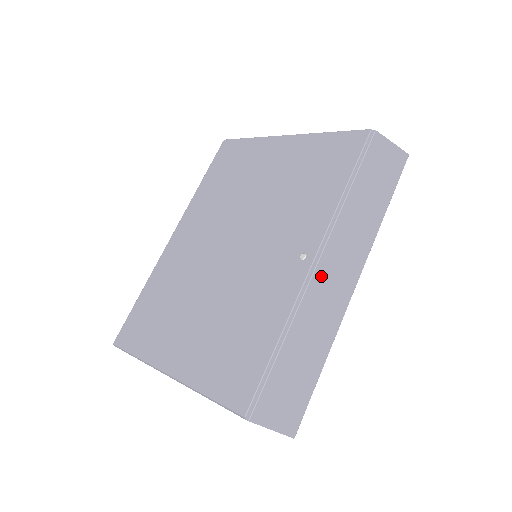
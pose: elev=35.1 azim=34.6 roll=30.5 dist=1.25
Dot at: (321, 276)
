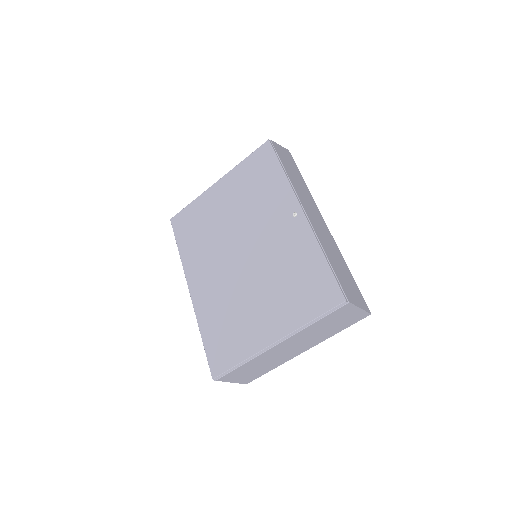
Dot at: (311, 219)
